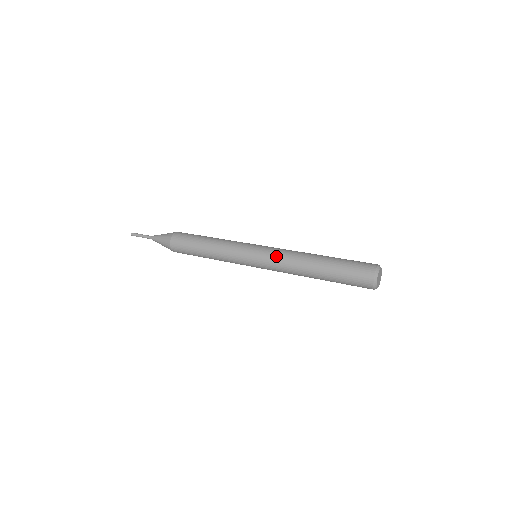
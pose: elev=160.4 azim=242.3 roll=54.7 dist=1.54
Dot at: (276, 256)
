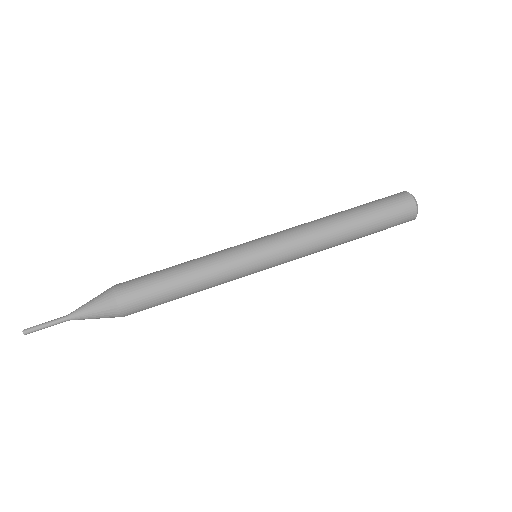
Dot at: (297, 258)
